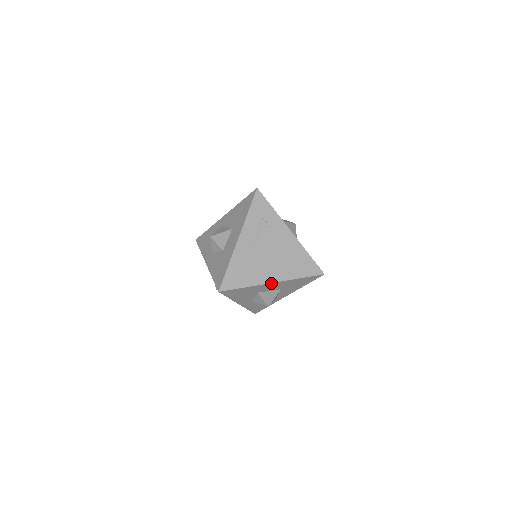
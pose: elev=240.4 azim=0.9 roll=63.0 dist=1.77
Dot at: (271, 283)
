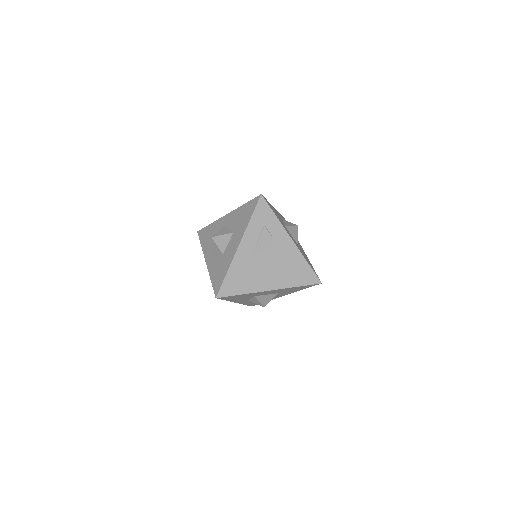
Dot at: (268, 291)
